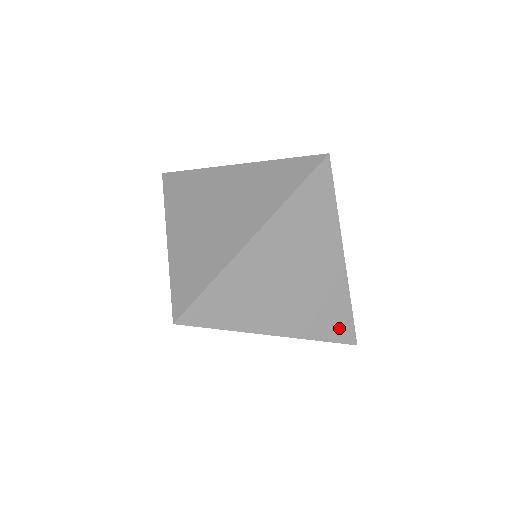
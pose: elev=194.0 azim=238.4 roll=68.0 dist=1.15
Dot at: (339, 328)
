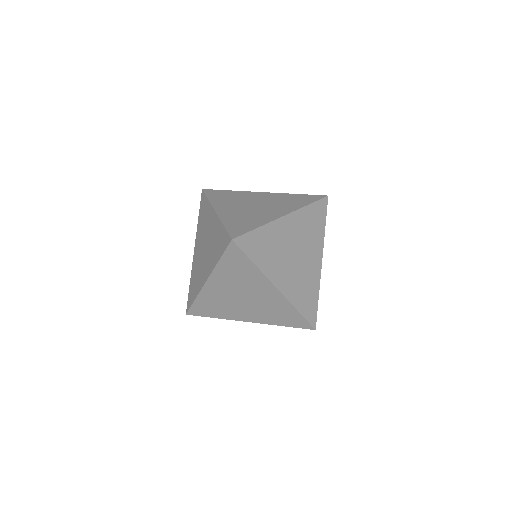
Dot at: (309, 309)
